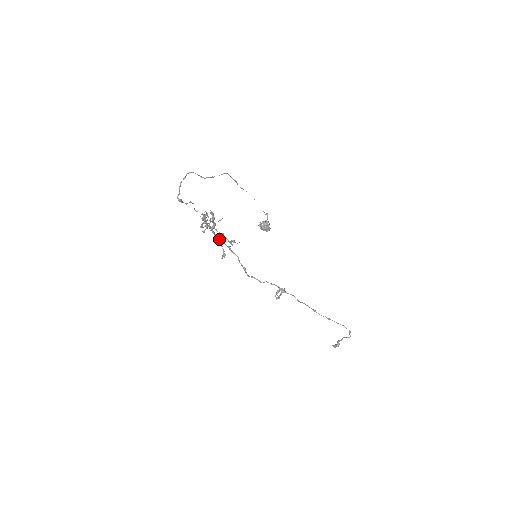
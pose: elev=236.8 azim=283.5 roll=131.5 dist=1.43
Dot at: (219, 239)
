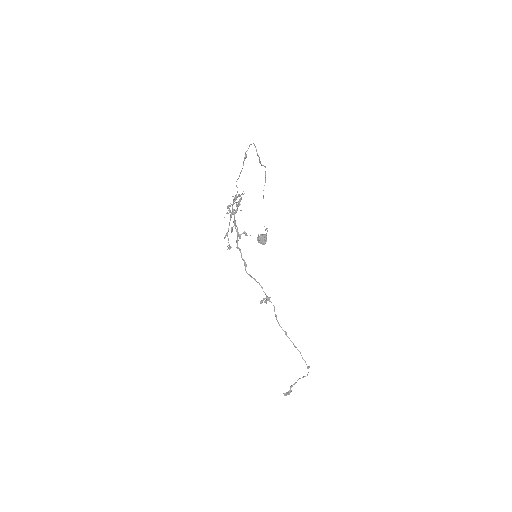
Dot at: (235, 226)
